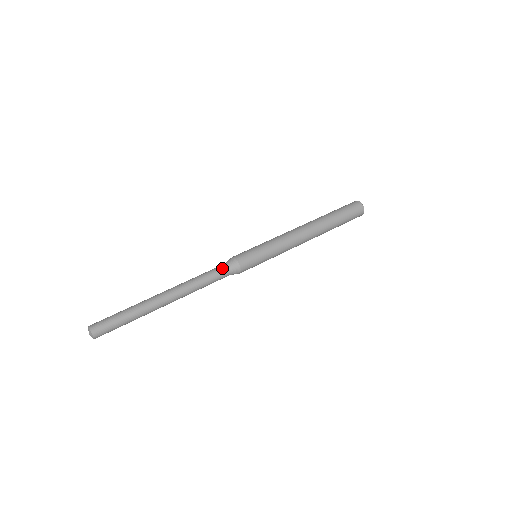
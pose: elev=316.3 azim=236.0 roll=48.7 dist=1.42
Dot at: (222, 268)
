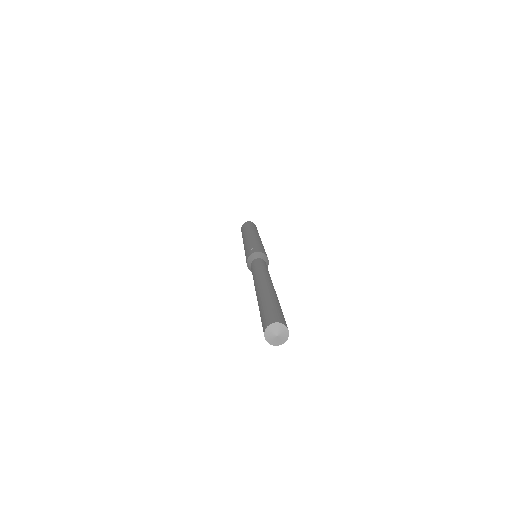
Dot at: (263, 261)
